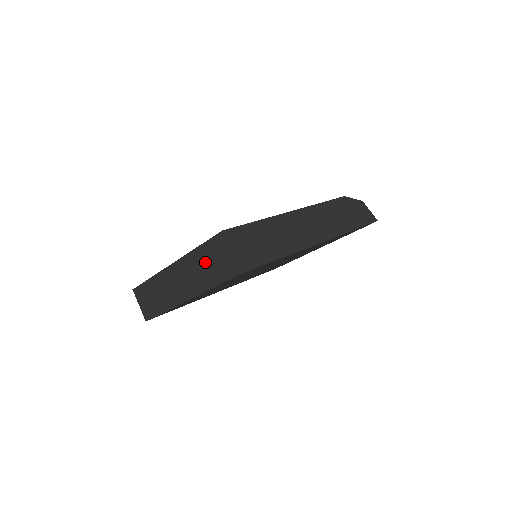
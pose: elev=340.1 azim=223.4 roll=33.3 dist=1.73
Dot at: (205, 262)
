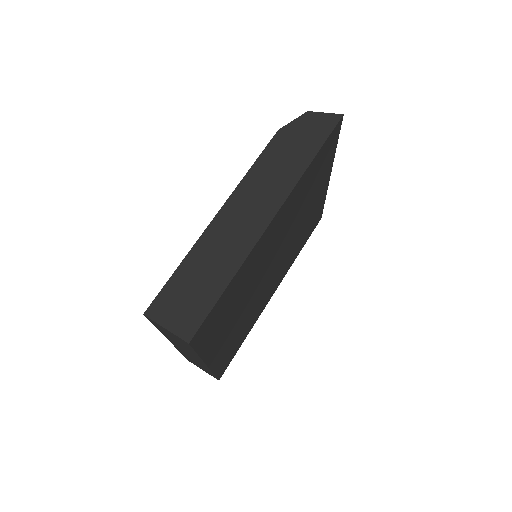
Dot at: occluded
